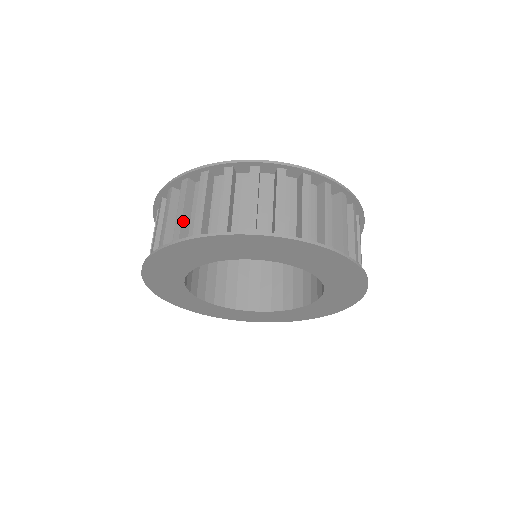
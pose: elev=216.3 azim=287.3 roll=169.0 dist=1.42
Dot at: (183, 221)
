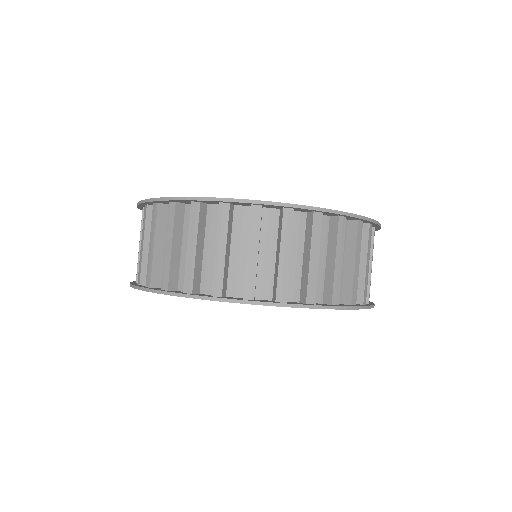
Dot at: occluded
